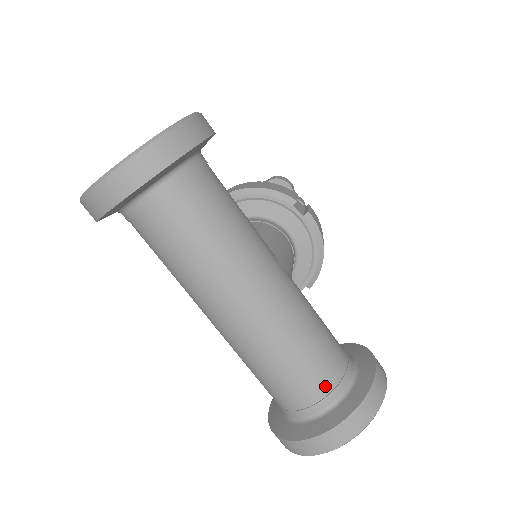
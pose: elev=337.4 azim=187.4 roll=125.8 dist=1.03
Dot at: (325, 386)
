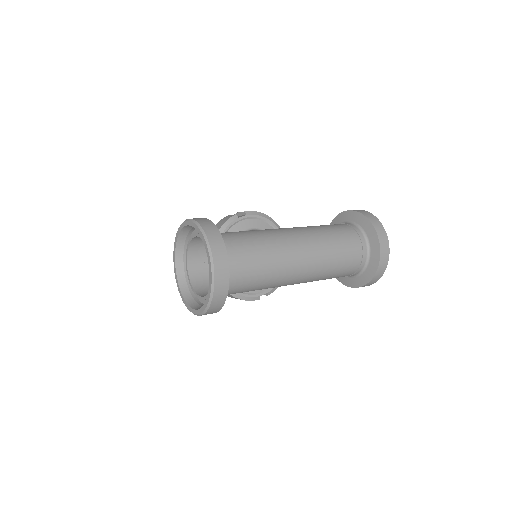
Dot at: (355, 237)
